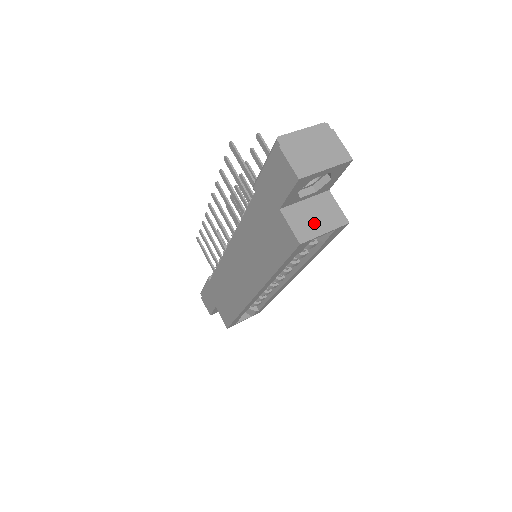
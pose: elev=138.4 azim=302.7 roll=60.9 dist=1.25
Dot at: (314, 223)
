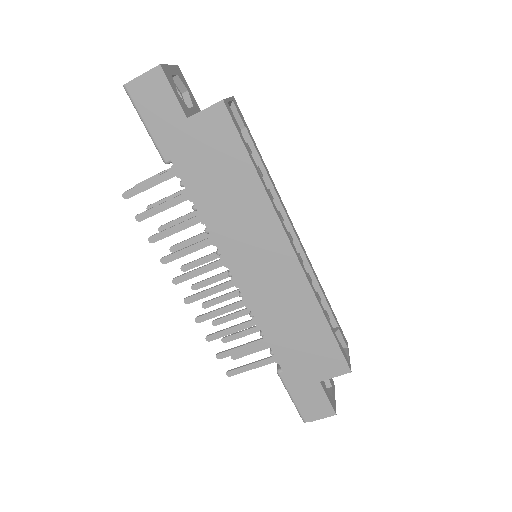
Dot at: occluded
